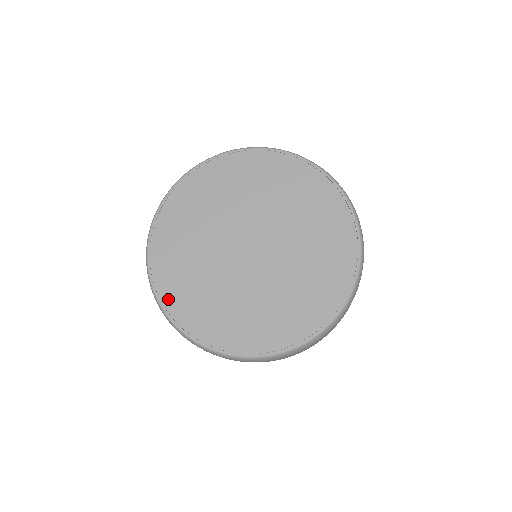
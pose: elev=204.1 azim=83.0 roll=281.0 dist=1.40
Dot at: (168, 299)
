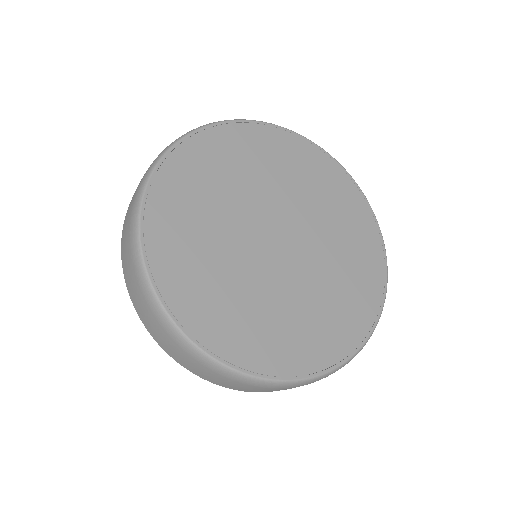
Dot at: (154, 217)
